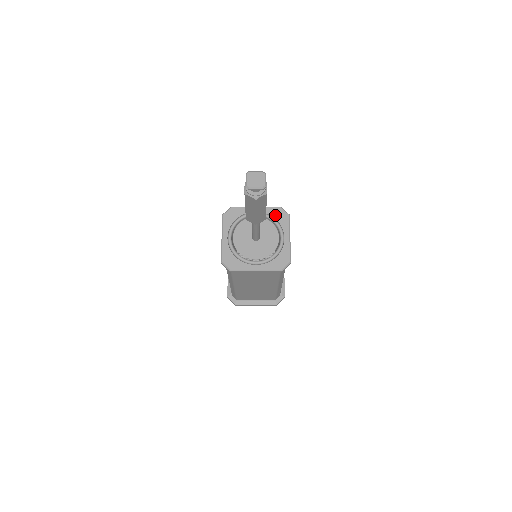
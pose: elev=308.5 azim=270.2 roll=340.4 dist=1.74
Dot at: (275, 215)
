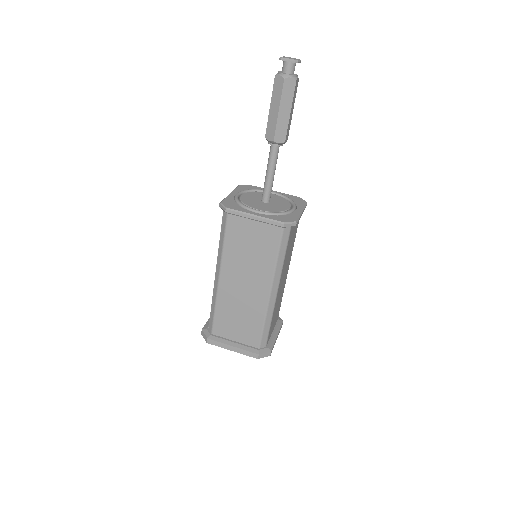
Dot at: (292, 198)
